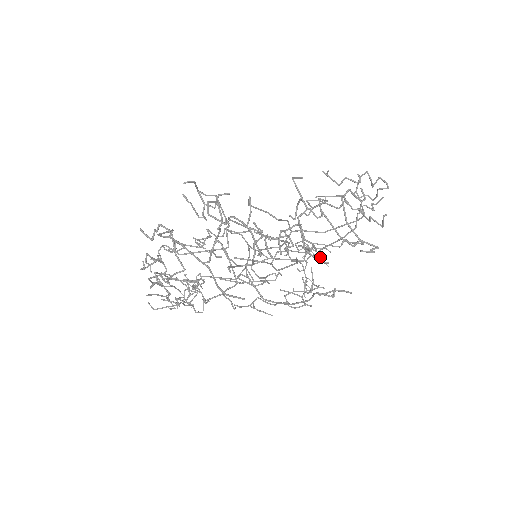
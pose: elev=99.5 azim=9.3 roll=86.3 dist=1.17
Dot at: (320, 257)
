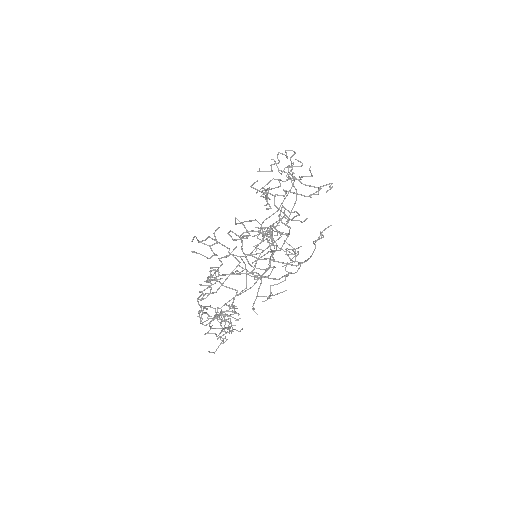
Dot at: occluded
